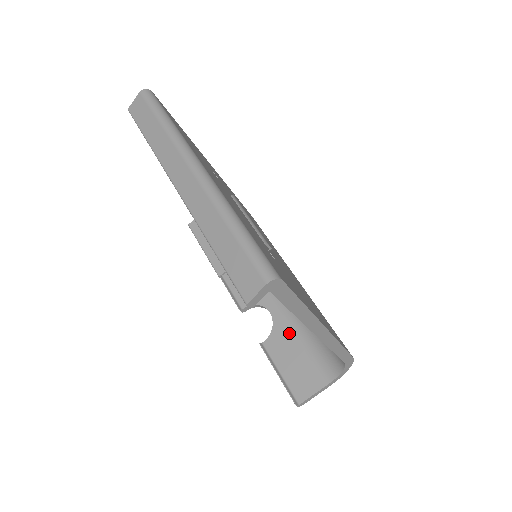
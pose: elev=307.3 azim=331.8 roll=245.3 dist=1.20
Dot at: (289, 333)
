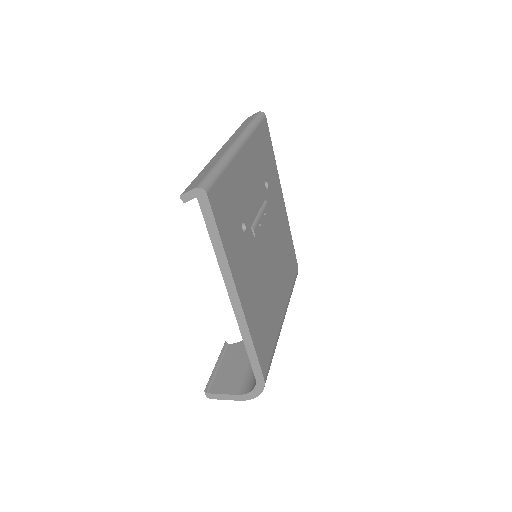
Dot at: occluded
